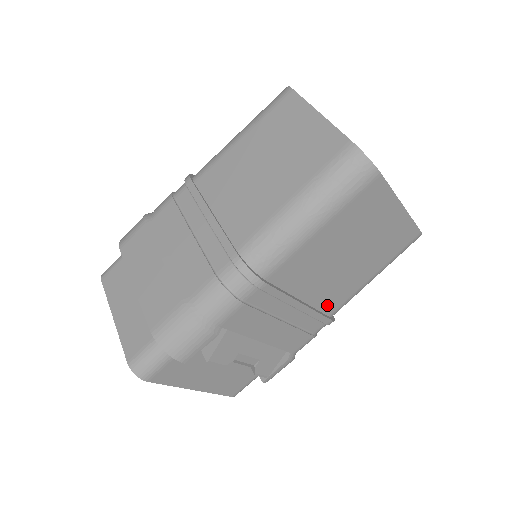
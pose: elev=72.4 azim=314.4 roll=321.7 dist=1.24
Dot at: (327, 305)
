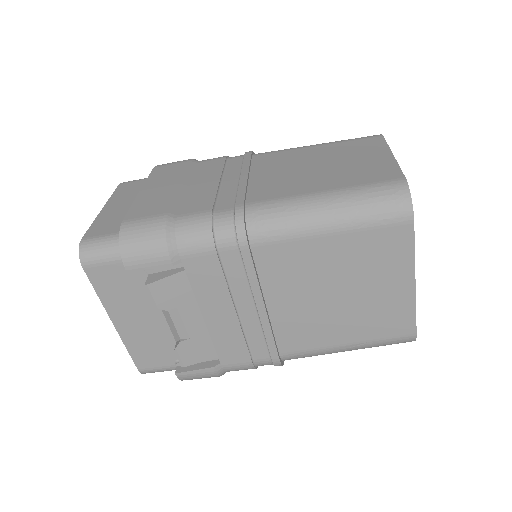
Dot at: (285, 337)
